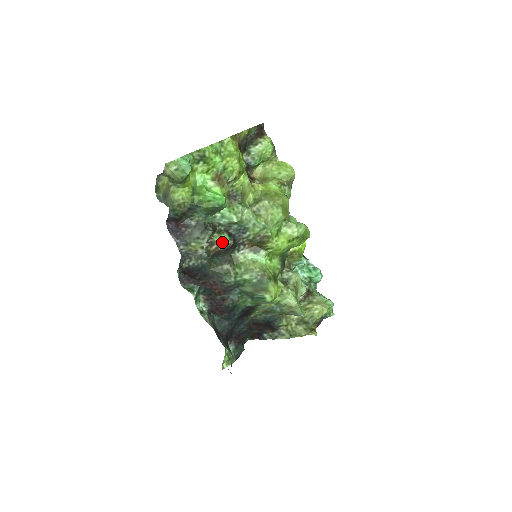
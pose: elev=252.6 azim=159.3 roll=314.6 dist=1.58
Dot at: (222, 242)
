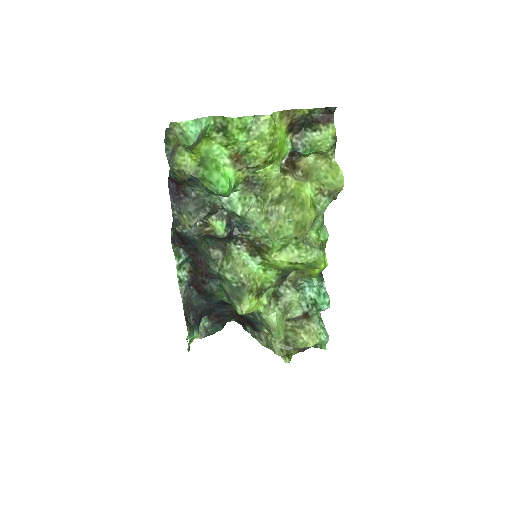
Dot at: (215, 229)
